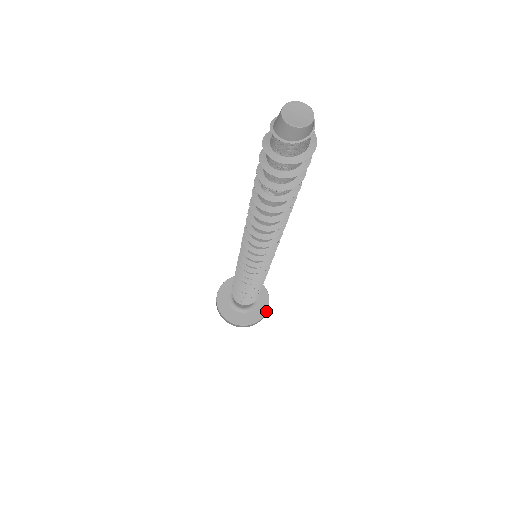
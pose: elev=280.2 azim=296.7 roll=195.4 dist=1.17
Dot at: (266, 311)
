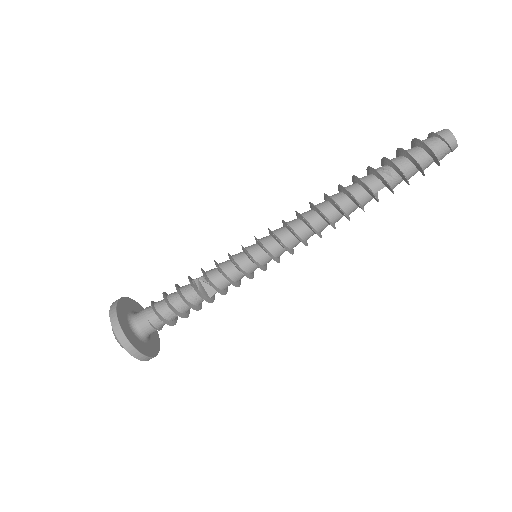
Dot at: (136, 347)
